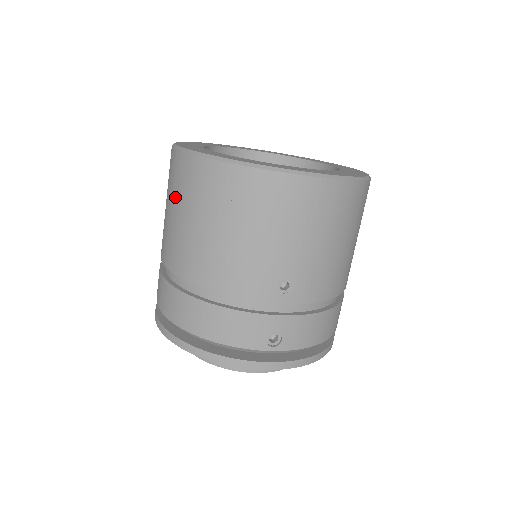
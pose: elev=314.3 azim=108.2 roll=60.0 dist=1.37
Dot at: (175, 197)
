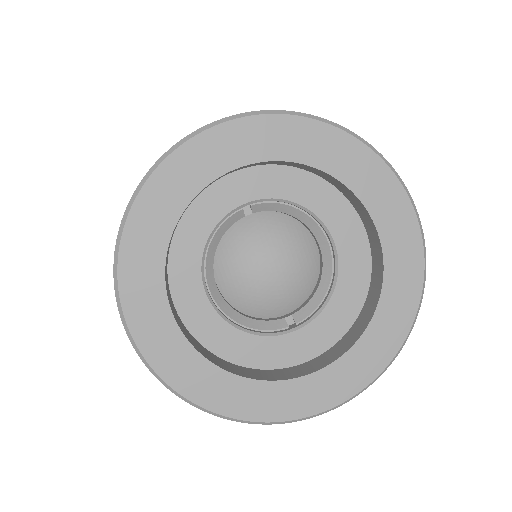
Dot at: occluded
